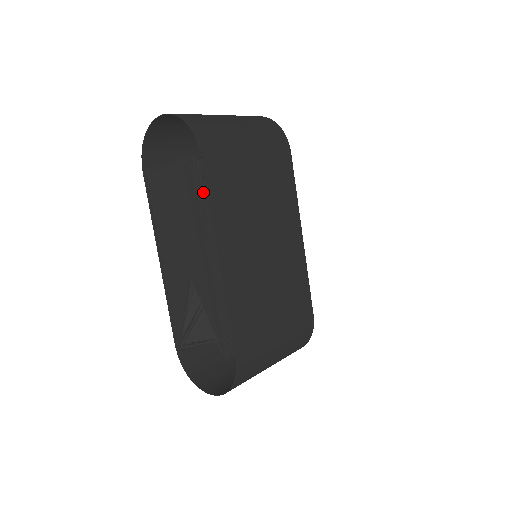
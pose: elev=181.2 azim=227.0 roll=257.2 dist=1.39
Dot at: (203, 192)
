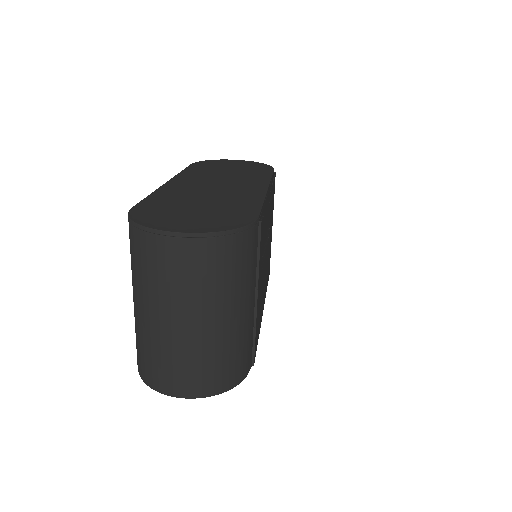
Dot at: occluded
